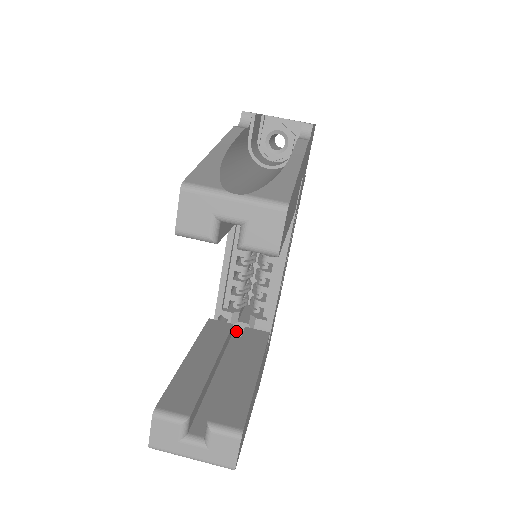
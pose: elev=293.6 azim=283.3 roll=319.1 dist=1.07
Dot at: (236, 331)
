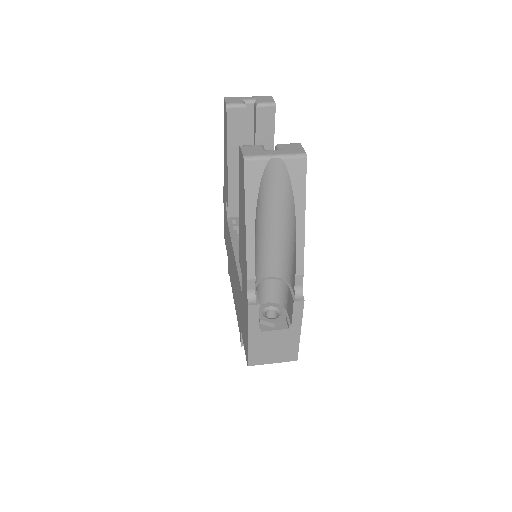
Dot at: occluded
